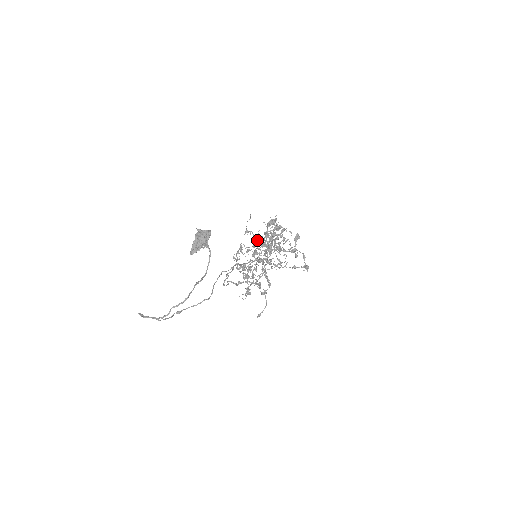
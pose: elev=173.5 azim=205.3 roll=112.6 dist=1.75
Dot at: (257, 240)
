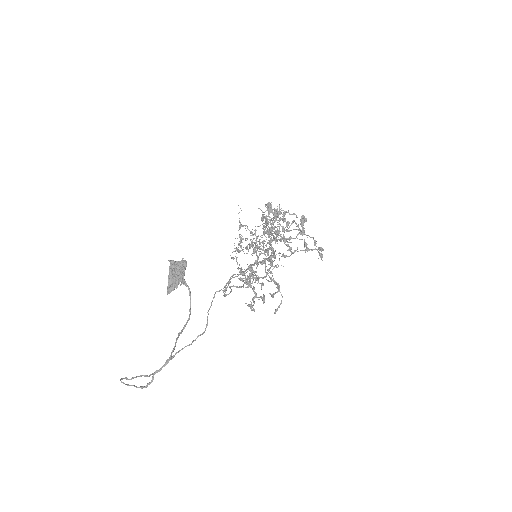
Dot at: (251, 243)
